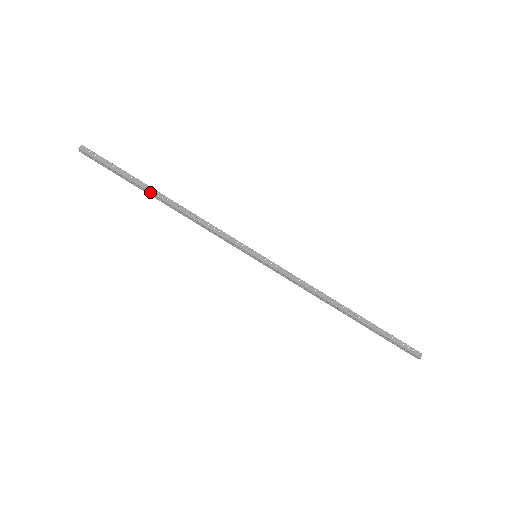
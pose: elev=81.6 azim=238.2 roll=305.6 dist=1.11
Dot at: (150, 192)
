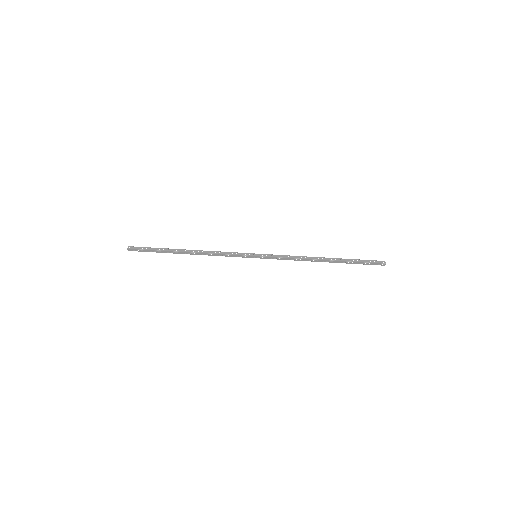
Dot at: (178, 252)
